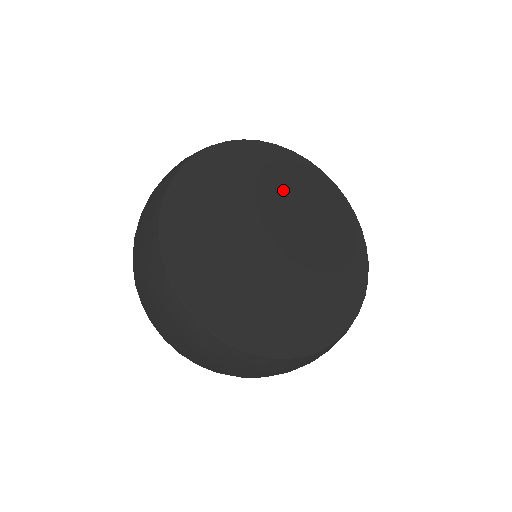
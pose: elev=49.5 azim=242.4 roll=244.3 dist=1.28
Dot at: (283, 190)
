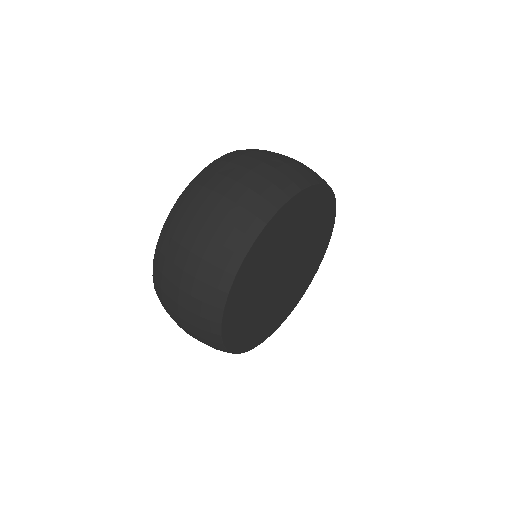
Dot at: (313, 233)
